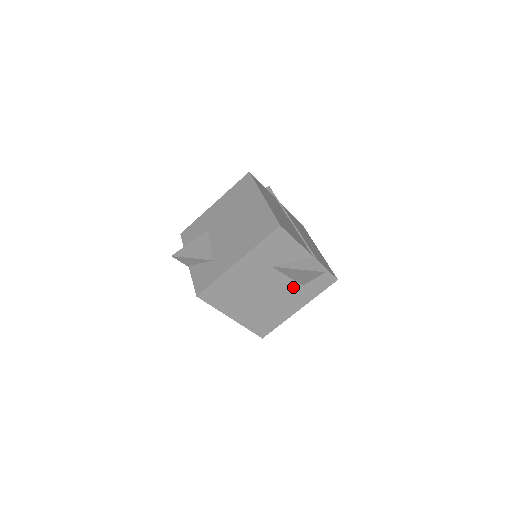
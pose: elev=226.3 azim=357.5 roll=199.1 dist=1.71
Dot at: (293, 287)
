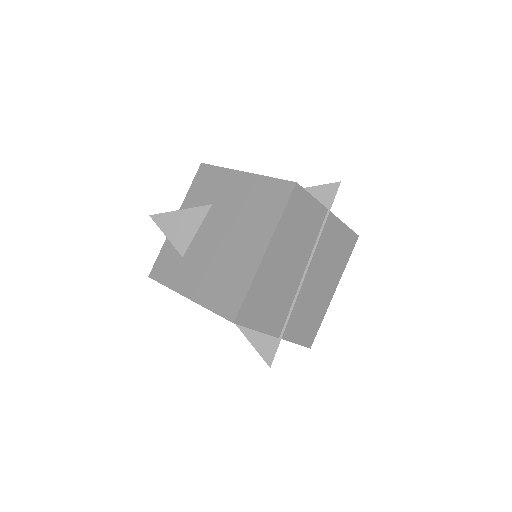
Dot at: occluded
